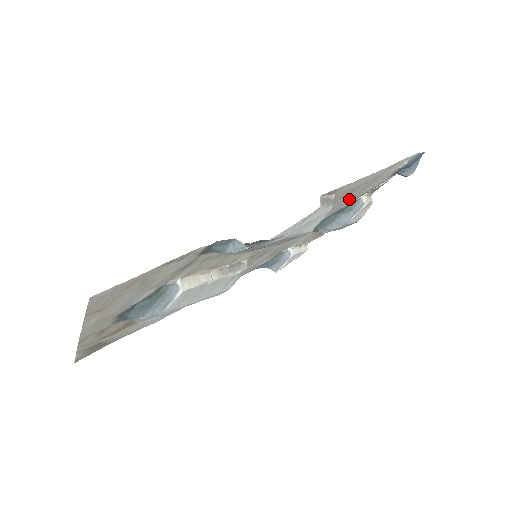
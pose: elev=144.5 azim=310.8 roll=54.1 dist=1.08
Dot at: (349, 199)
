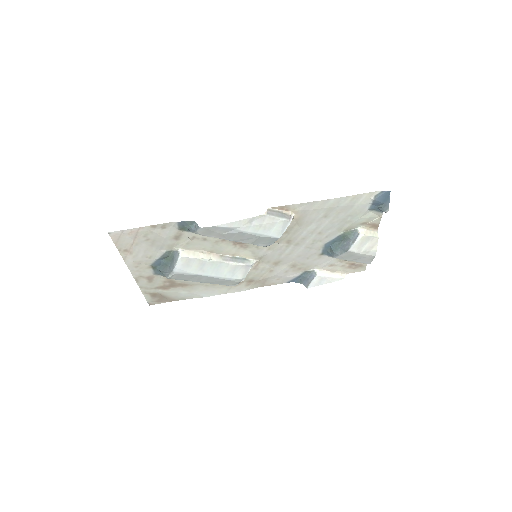
Dot at: (336, 226)
